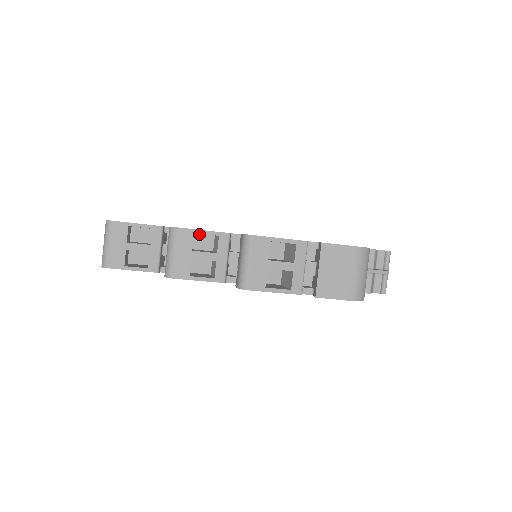
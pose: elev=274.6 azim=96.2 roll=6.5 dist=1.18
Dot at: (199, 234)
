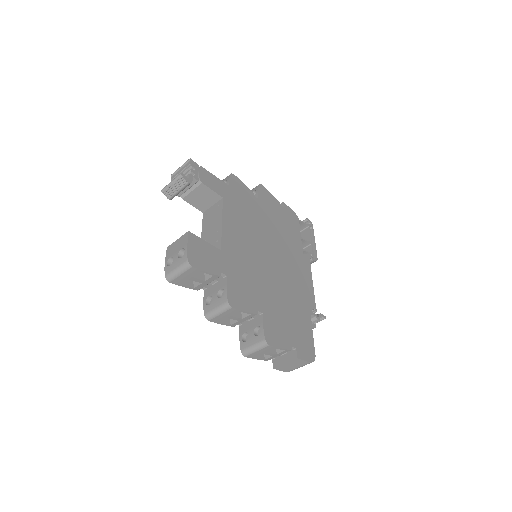
Dot at: (239, 289)
